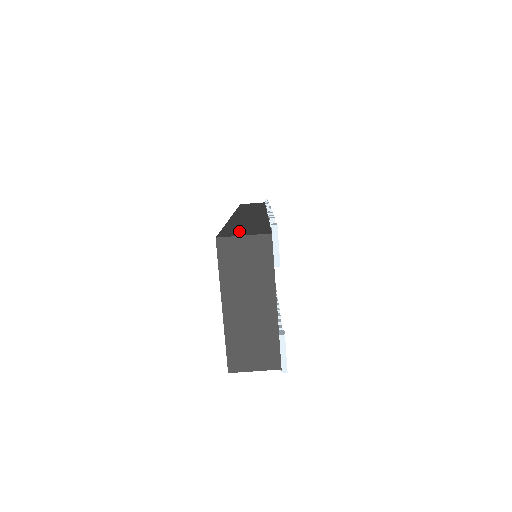
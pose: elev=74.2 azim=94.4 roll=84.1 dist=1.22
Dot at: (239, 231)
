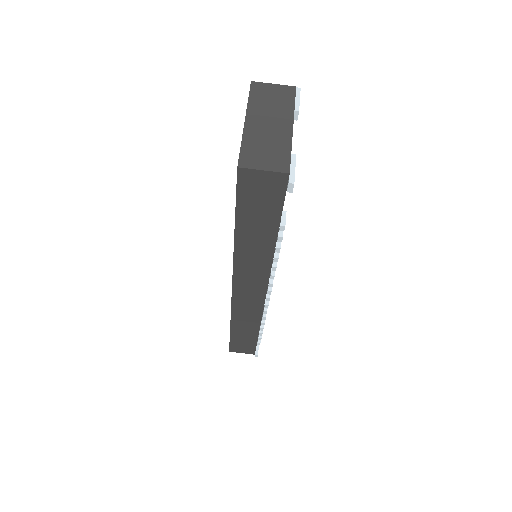
Dot at: occluded
